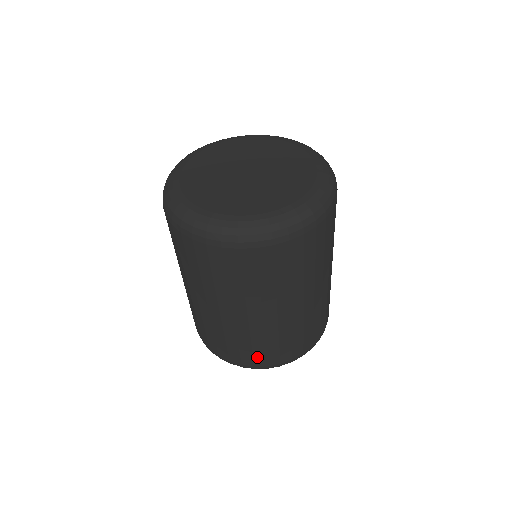
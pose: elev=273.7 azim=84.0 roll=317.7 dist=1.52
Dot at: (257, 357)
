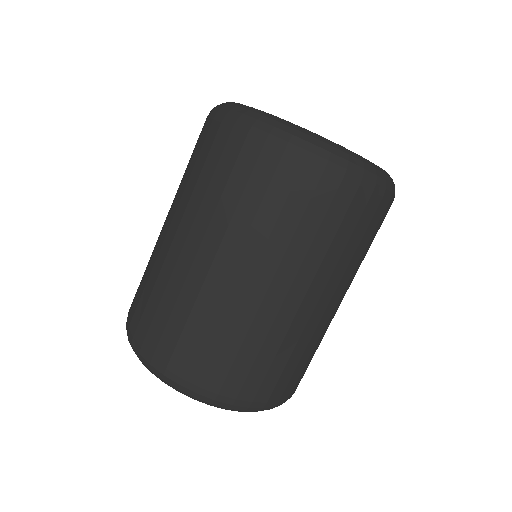
Dot at: (165, 341)
